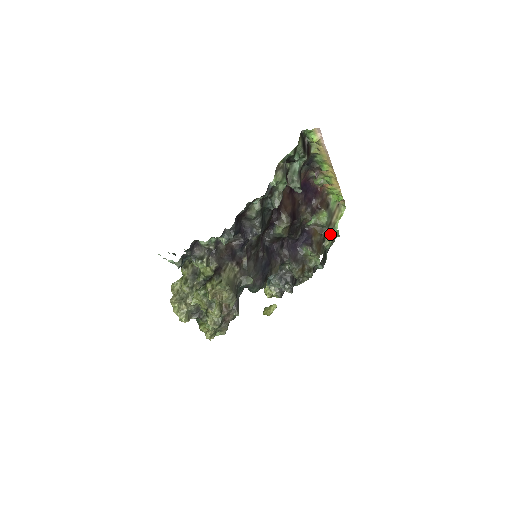
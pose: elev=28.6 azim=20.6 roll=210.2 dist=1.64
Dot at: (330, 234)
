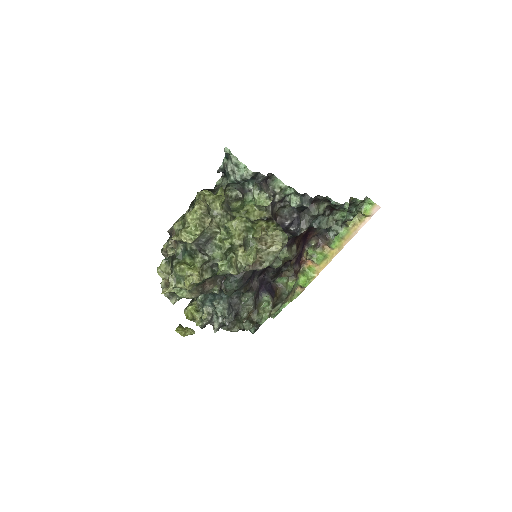
Dot at: (280, 306)
